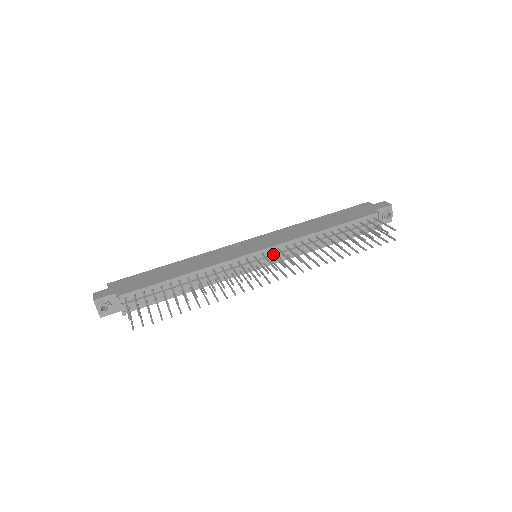
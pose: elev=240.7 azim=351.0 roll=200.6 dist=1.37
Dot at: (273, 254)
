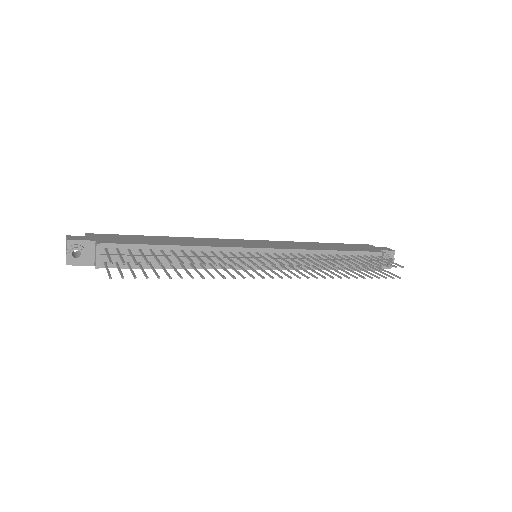
Dot at: (278, 255)
